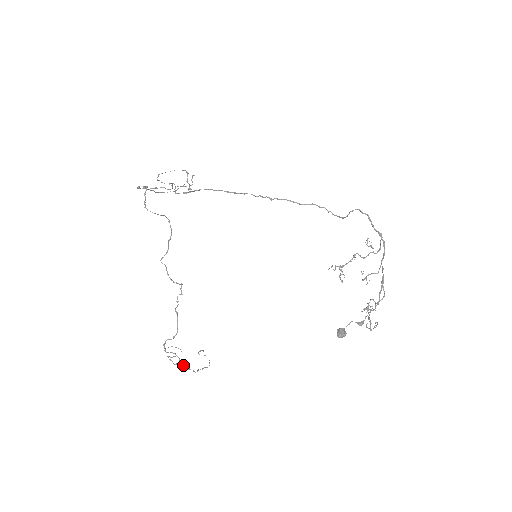
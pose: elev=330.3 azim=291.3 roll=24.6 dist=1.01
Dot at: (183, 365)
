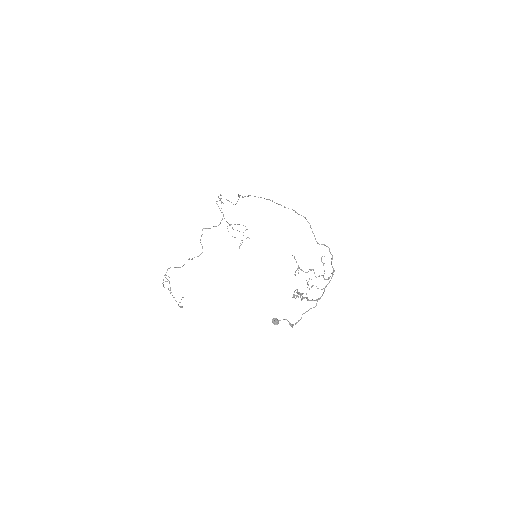
Dot at: occluded
